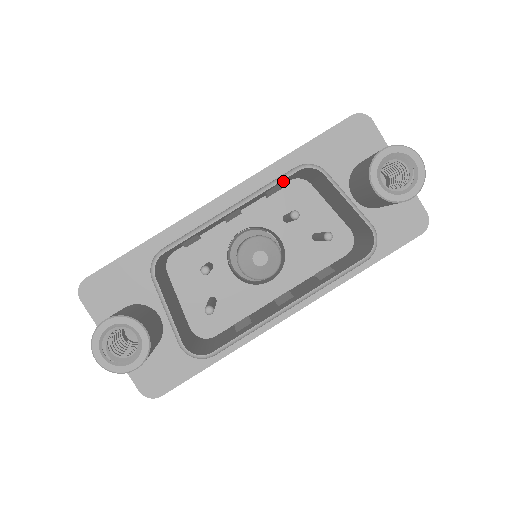
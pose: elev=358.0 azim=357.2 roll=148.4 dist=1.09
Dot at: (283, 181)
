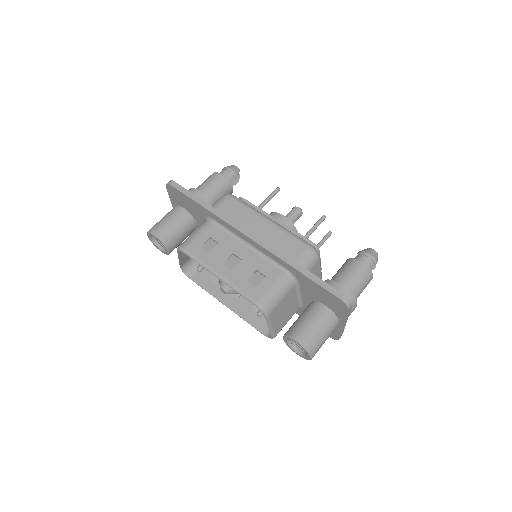
Dot at: (256, 290)
